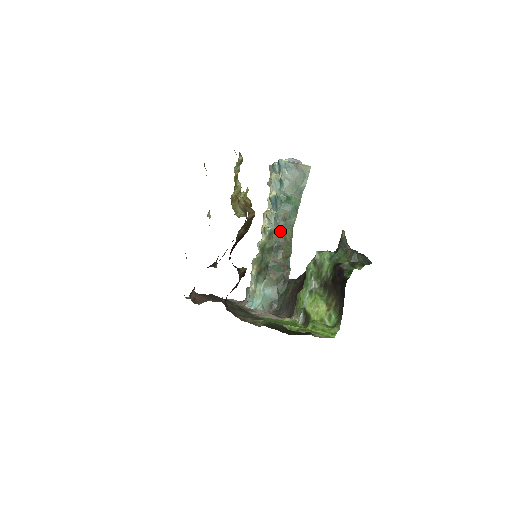
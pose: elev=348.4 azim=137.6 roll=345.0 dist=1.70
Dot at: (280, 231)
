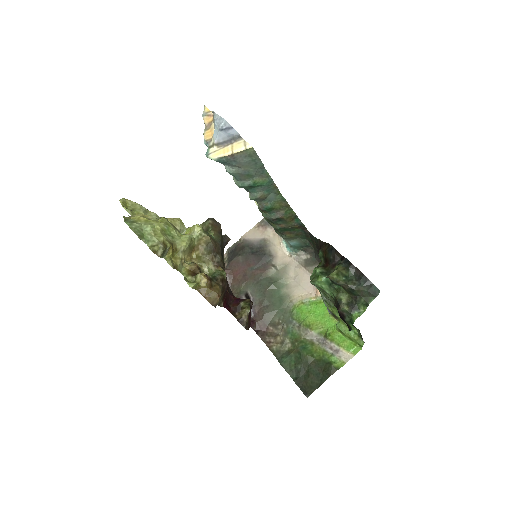
Dot at: (267, 209)
